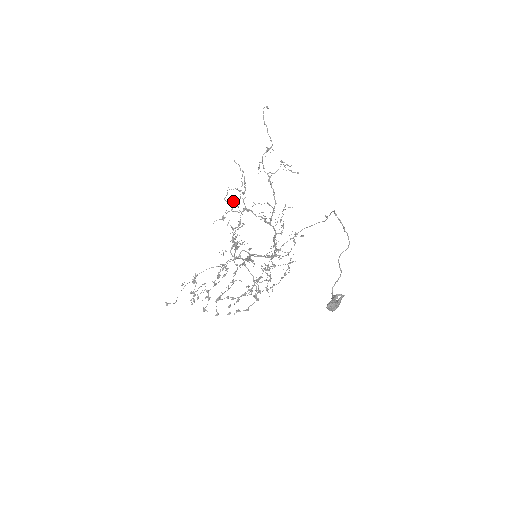
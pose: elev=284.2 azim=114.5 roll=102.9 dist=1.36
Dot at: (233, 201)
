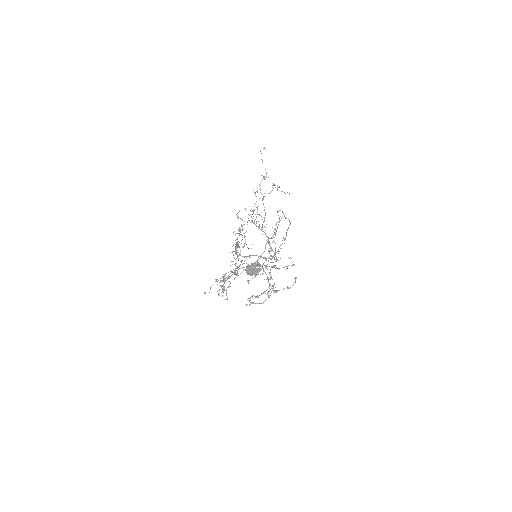
Dot at: (248, 218)
